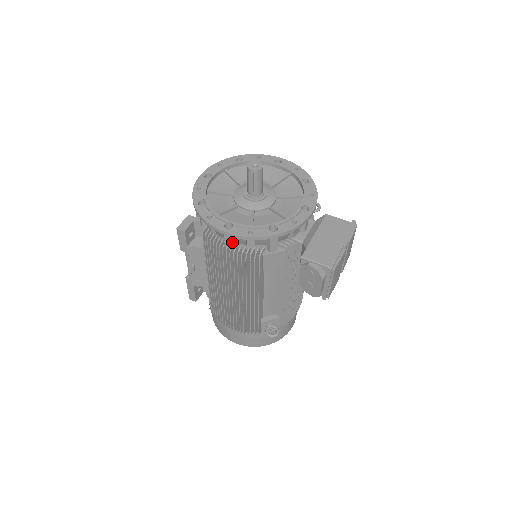
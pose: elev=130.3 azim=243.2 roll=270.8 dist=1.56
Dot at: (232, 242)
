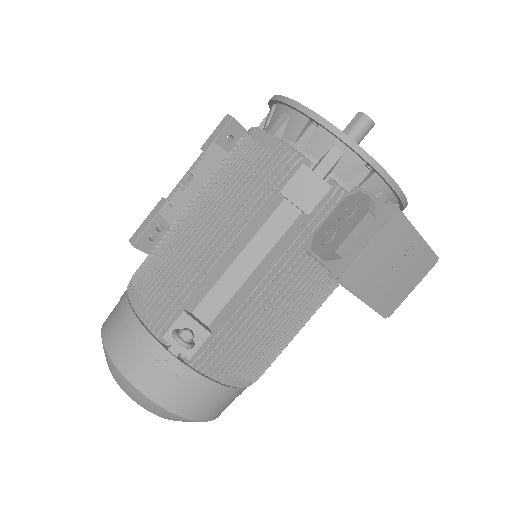
Dot at: (282, 130)
